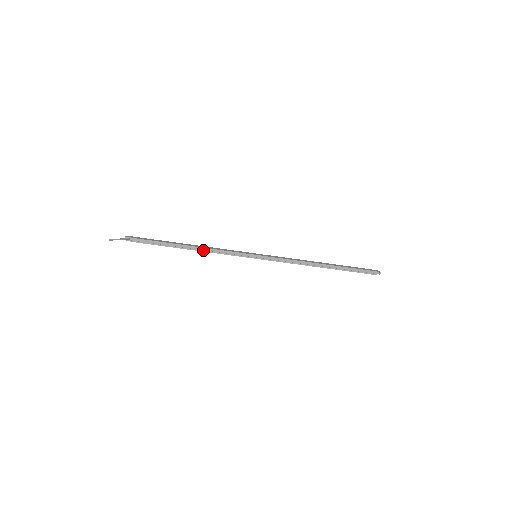
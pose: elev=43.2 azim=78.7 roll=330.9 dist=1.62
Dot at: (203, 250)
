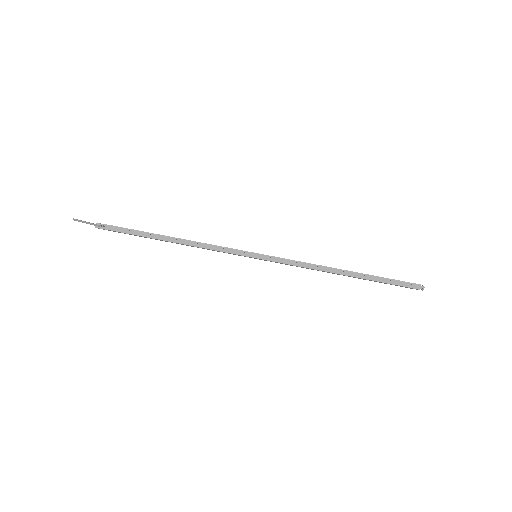
Dot at: (189, 243)
